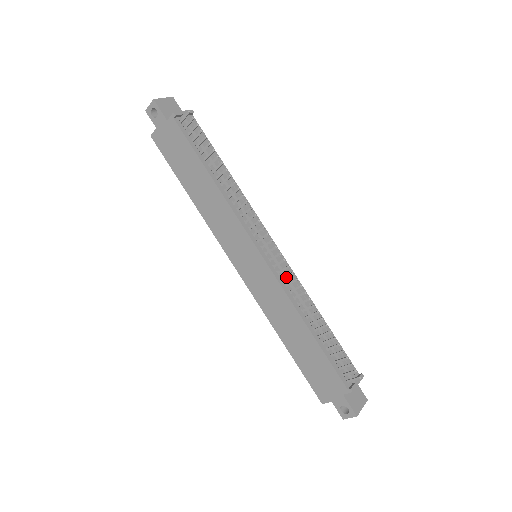
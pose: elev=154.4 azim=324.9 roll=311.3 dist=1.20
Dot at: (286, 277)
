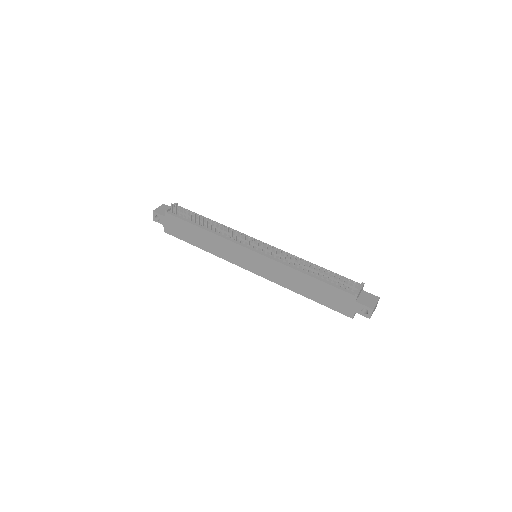
Dot at: (275, 254)
